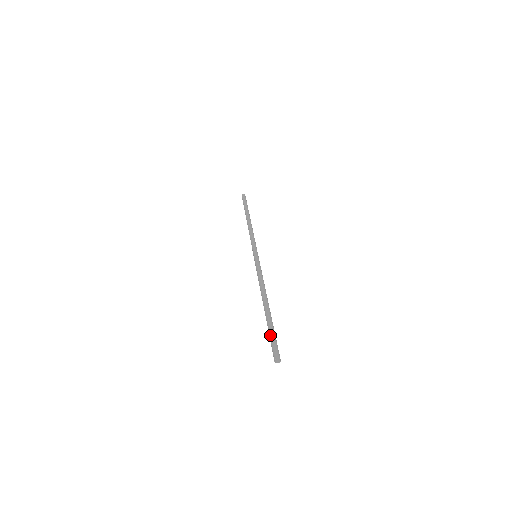
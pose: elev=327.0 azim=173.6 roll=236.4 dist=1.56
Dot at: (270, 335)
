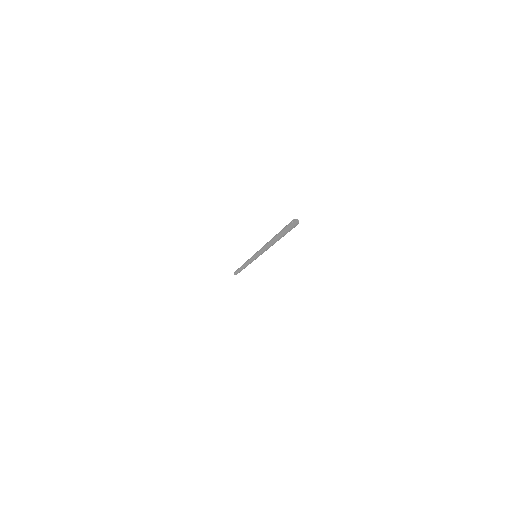
Dot at: occluded
